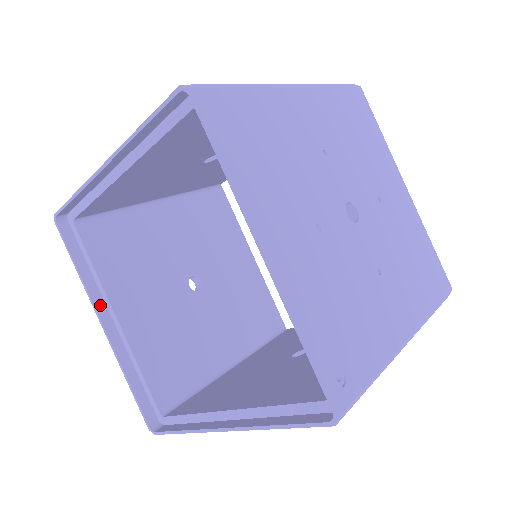
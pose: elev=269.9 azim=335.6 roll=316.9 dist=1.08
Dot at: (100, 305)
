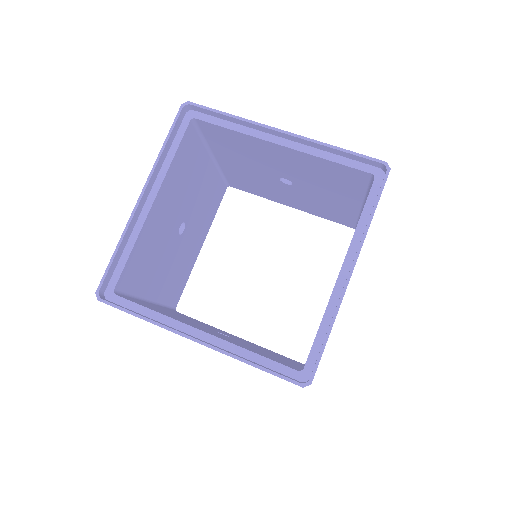
Dot at: (180, 332)
